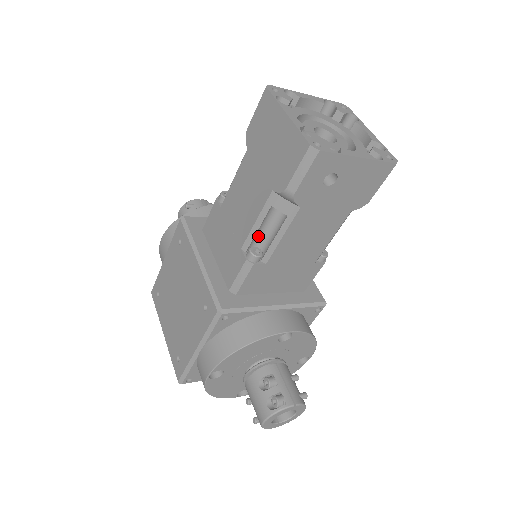
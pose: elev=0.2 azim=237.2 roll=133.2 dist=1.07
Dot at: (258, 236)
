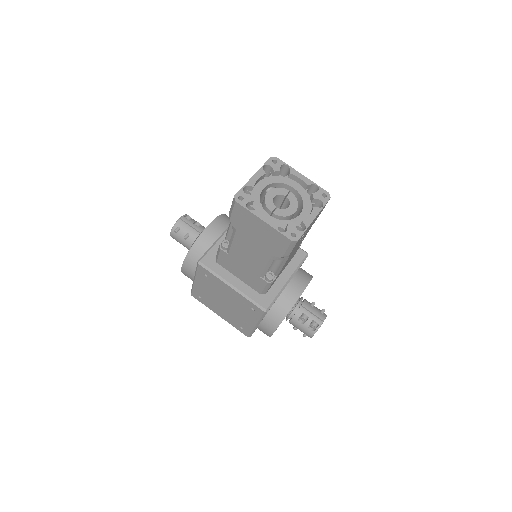
Dot at: occluded
